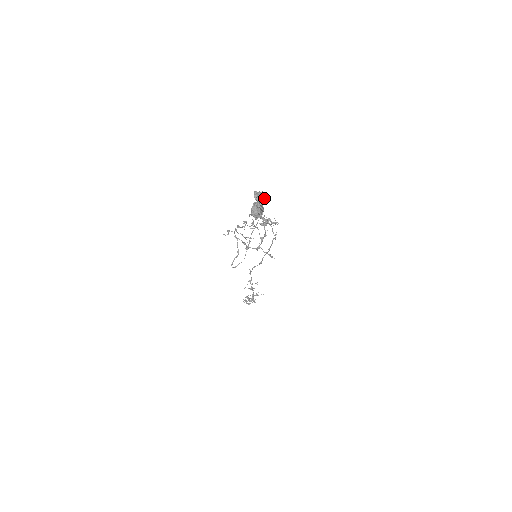
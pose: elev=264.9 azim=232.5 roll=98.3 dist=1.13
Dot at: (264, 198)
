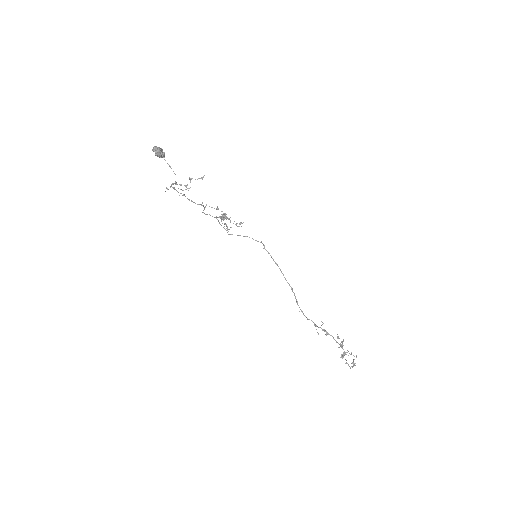
Dot at: (163, 153)
